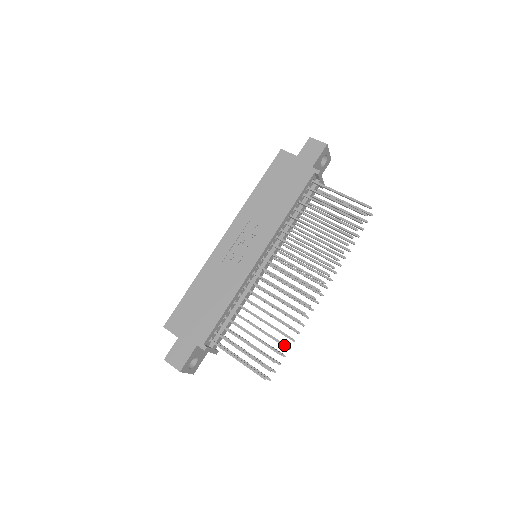
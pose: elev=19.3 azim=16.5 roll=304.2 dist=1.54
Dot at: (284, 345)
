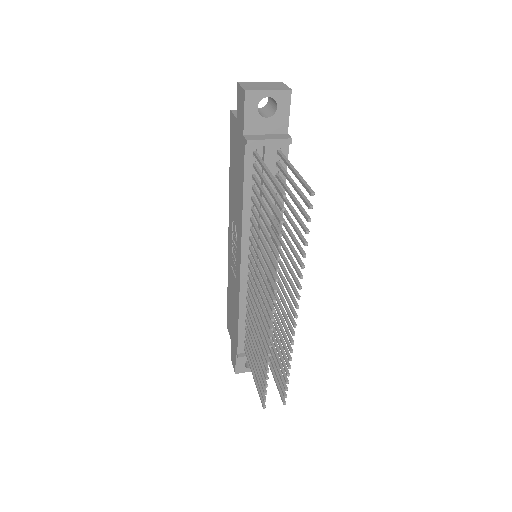
Dot at: (265, 378)
